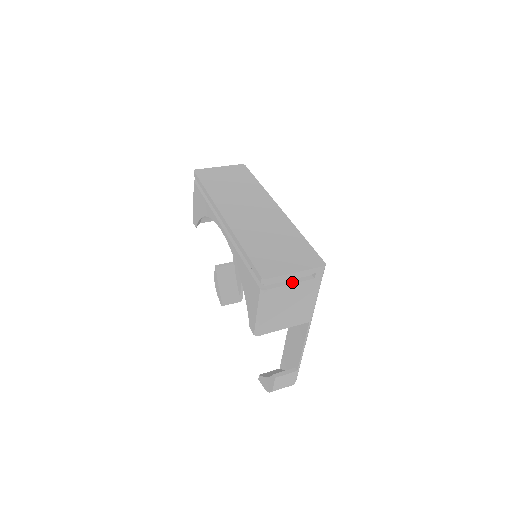
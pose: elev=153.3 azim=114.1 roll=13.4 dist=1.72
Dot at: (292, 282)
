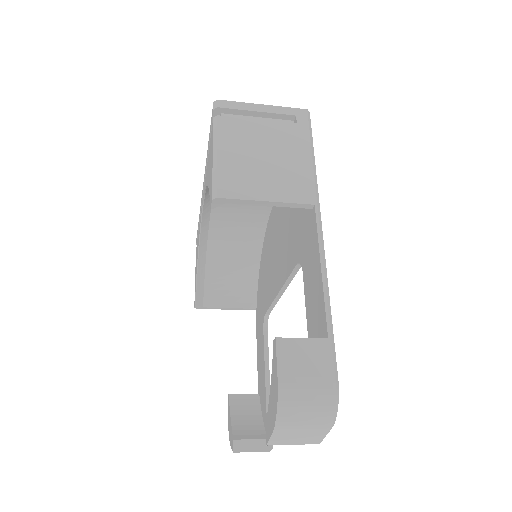
Dot at: (262, 121)
